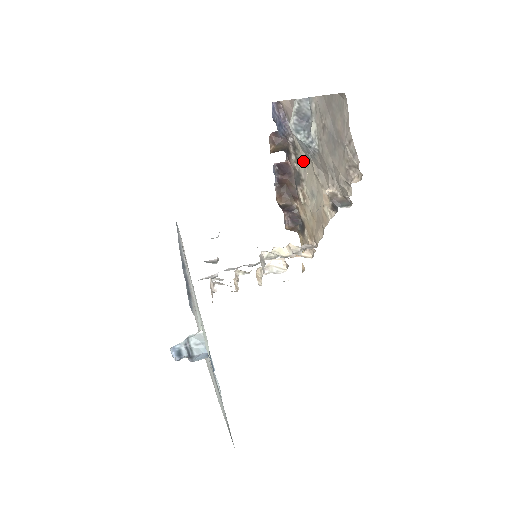
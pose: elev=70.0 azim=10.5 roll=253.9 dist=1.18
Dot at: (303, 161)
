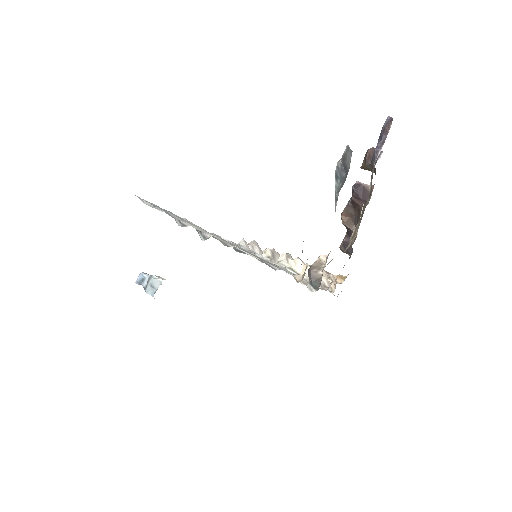
Dot at: occluded
